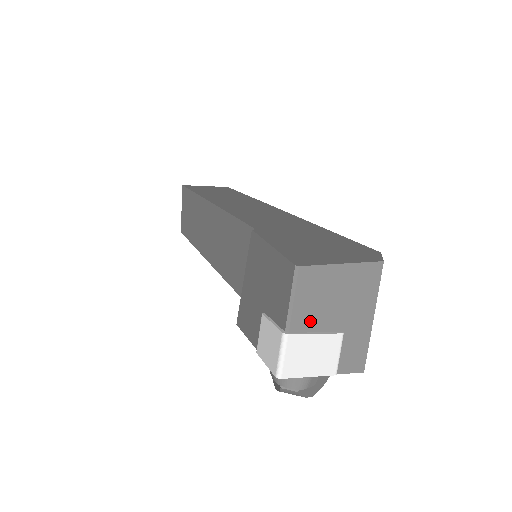
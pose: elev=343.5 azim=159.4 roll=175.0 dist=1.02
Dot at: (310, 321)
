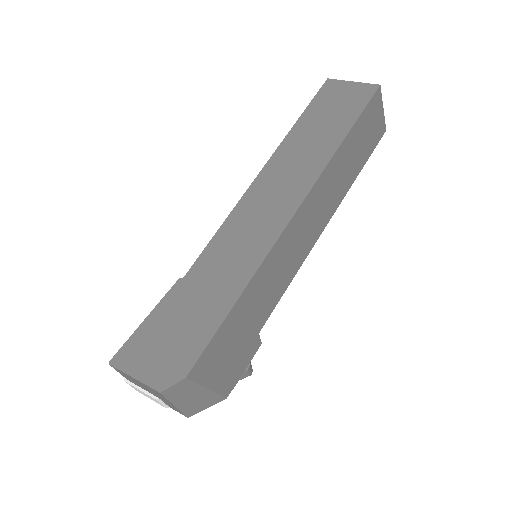
Dot at: (135, 383)
